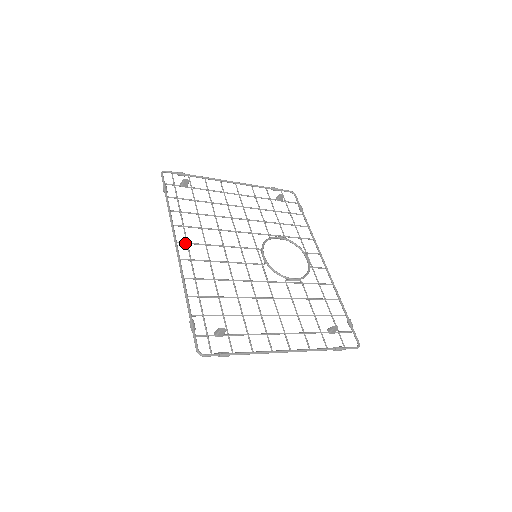
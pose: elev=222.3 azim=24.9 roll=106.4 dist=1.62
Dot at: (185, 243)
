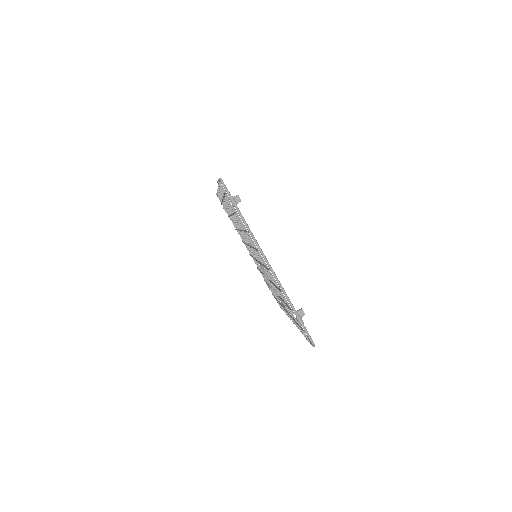
Dot at: occluded
